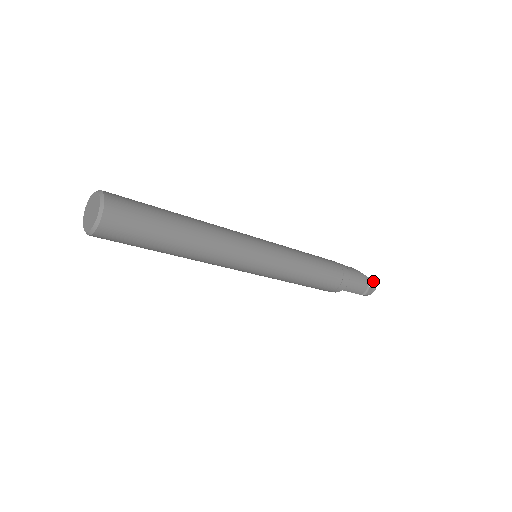
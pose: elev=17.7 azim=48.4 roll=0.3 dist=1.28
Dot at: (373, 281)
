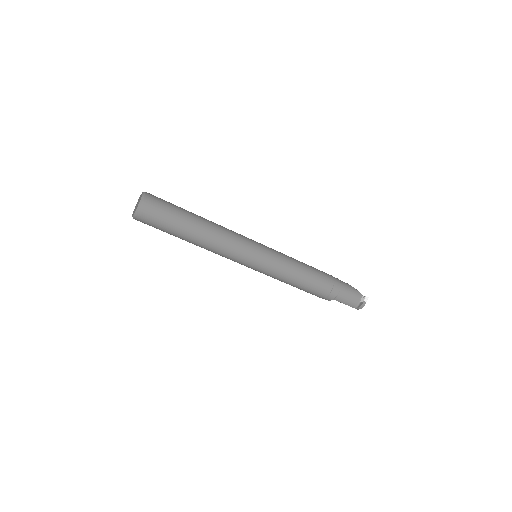
Dot at: (364, 297)
